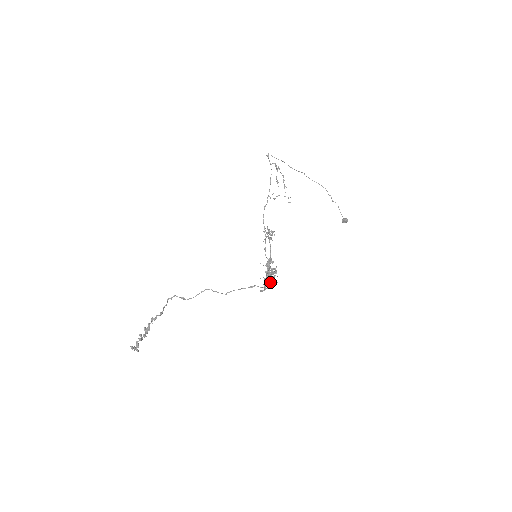
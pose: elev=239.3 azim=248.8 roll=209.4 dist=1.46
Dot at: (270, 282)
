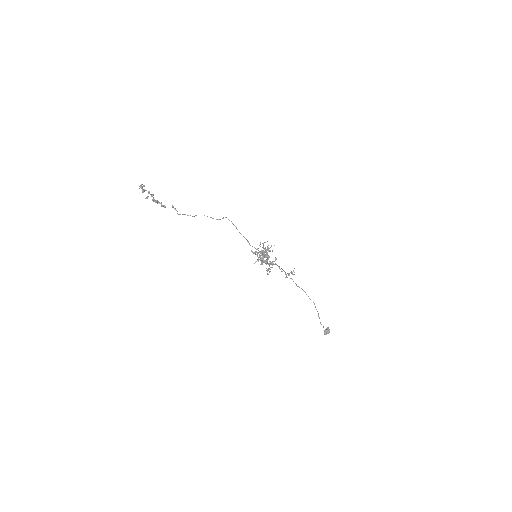
Dot at: (263, 250)
